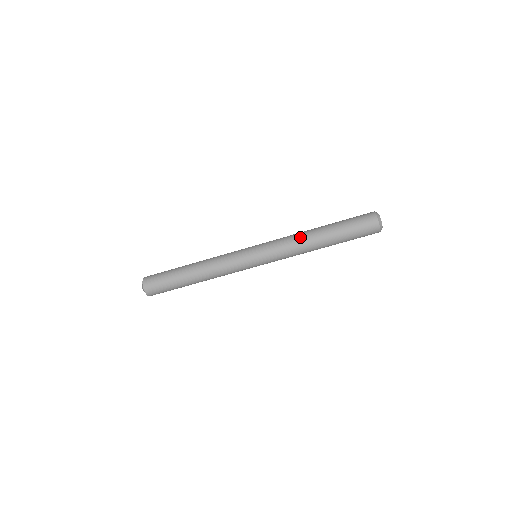
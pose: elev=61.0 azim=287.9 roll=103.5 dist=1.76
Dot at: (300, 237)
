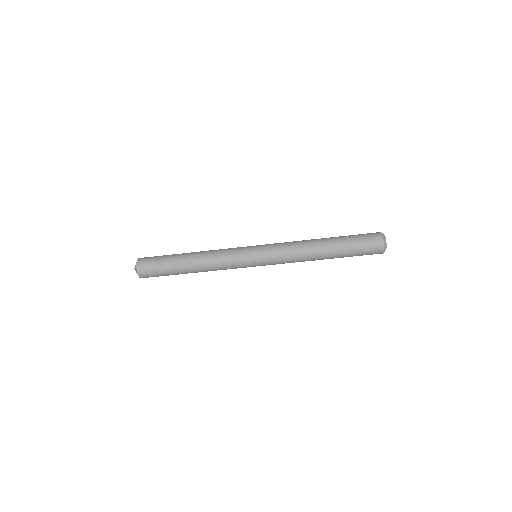
Dot at: (305, 253)
